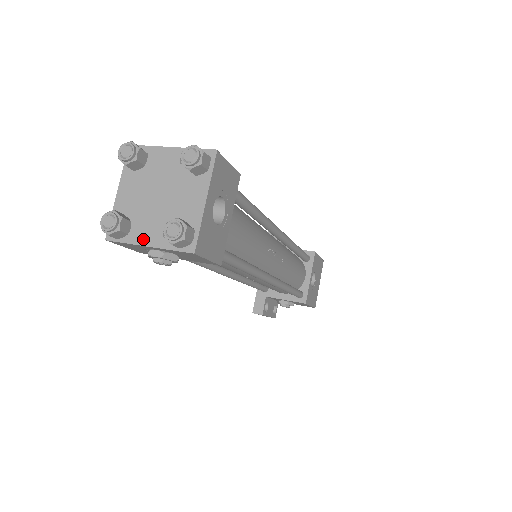
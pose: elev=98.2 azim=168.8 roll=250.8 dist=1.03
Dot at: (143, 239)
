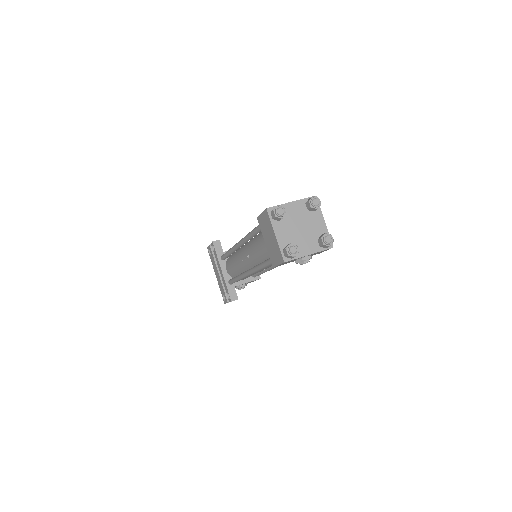
Dot at: (305, 252)
